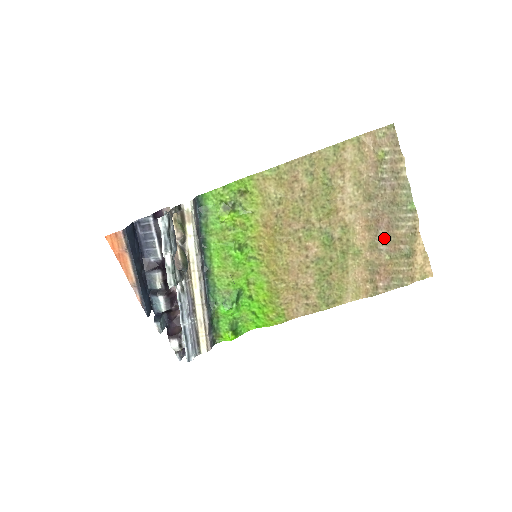
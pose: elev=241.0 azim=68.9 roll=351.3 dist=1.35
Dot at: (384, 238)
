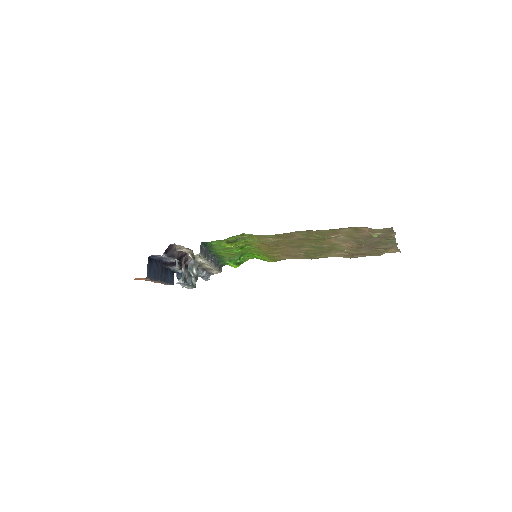
Dot at: (366, 249)
